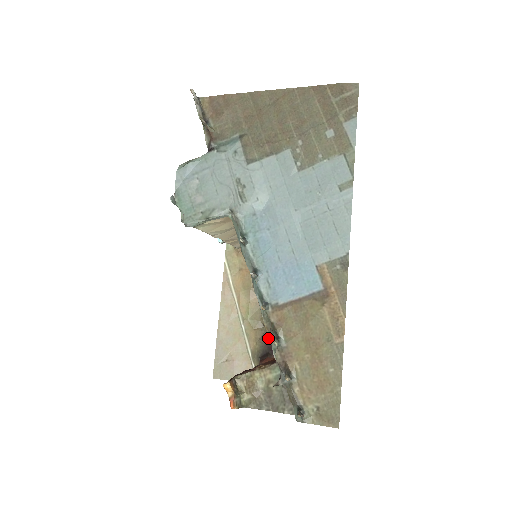
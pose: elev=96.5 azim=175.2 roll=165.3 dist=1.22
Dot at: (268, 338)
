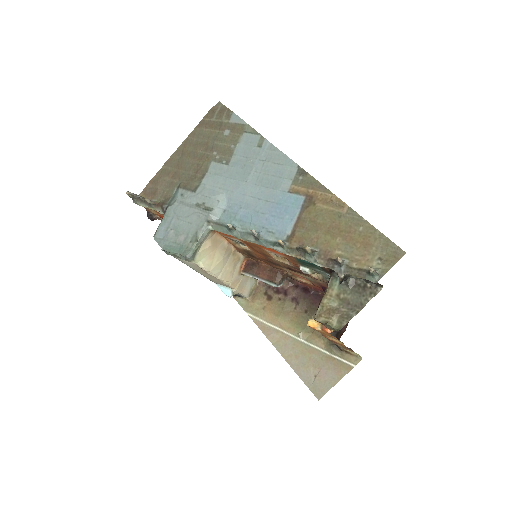
Dot at: occluded
